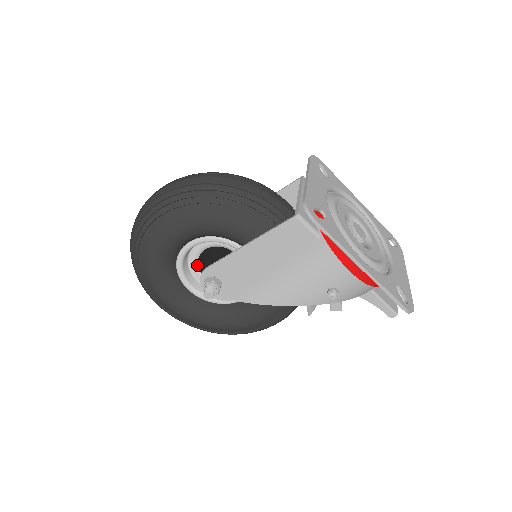
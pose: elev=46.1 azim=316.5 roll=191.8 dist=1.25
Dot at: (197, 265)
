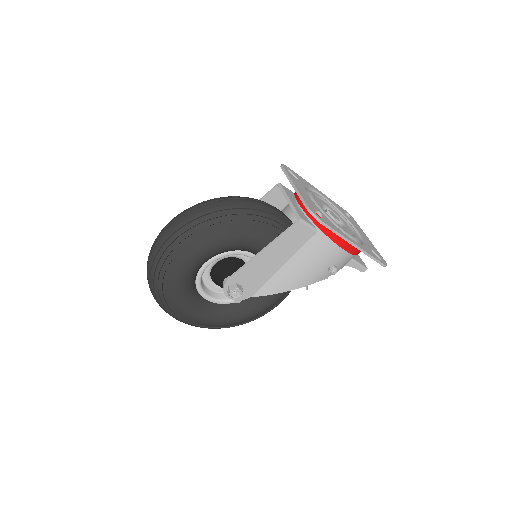
Dot at: (209, 277)
